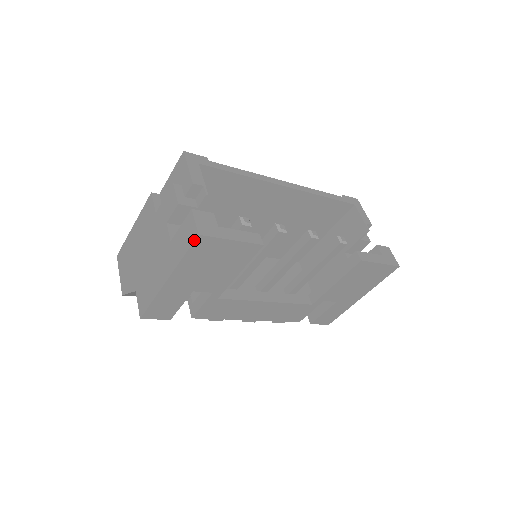
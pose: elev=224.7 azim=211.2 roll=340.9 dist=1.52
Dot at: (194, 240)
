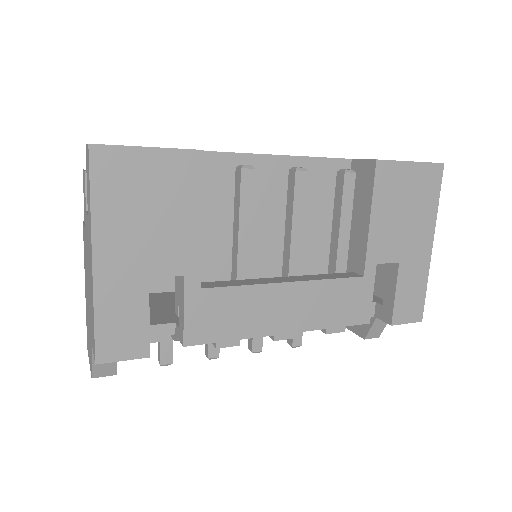
Dot at: (88, 158)
